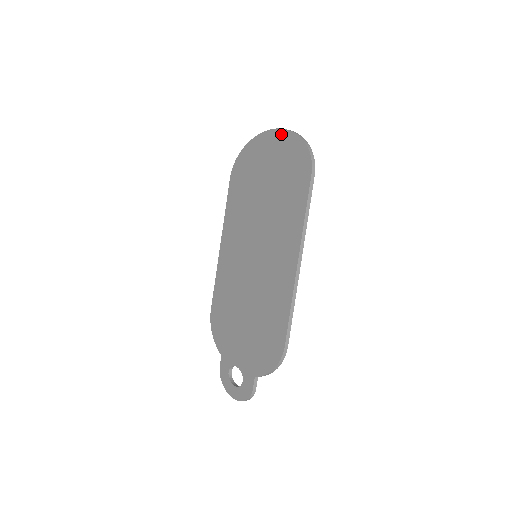
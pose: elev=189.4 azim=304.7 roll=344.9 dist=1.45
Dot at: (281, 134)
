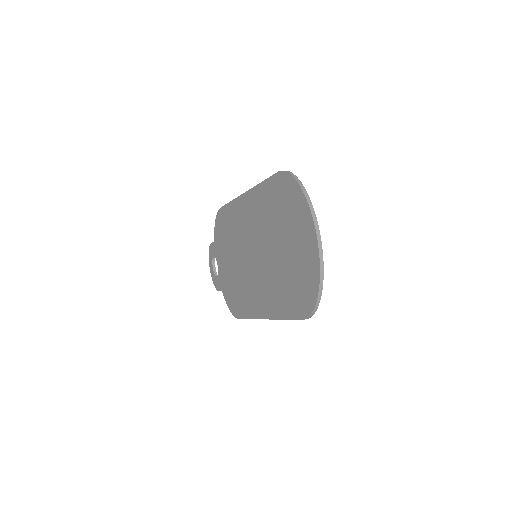
Dot at: (316, 258)
